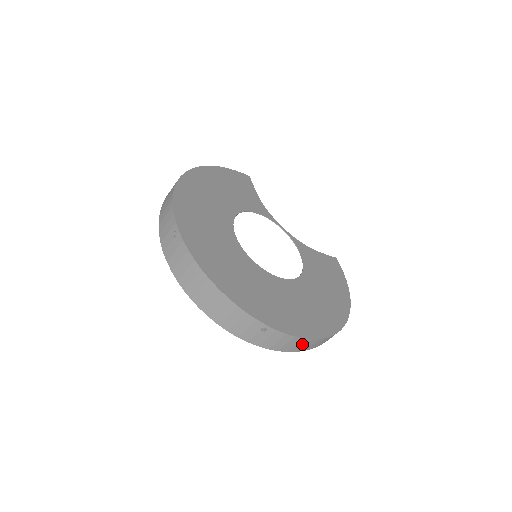
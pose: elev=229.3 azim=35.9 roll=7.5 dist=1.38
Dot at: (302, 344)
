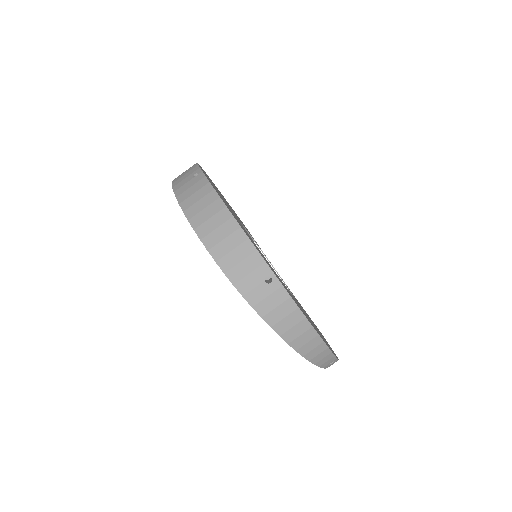
Dot at: (300, 330)
